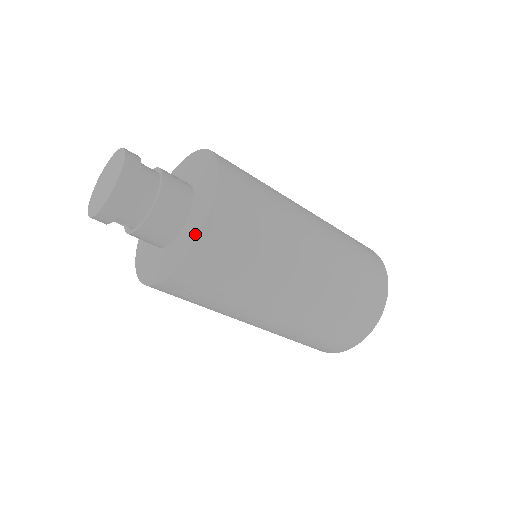
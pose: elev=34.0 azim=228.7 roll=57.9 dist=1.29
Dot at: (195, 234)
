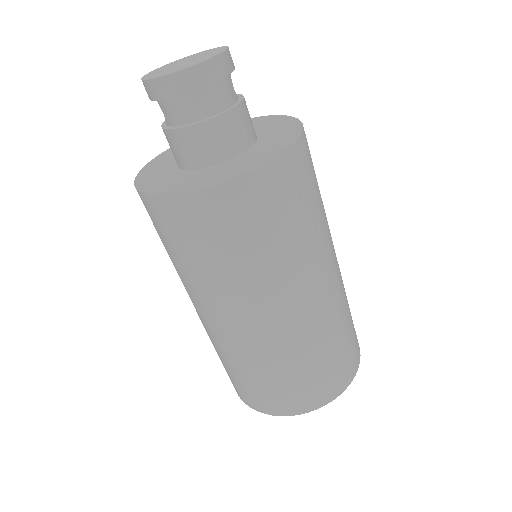
Dot at: (203, 183)
